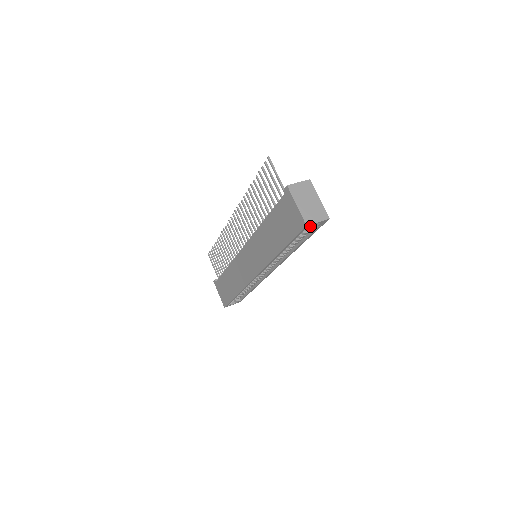
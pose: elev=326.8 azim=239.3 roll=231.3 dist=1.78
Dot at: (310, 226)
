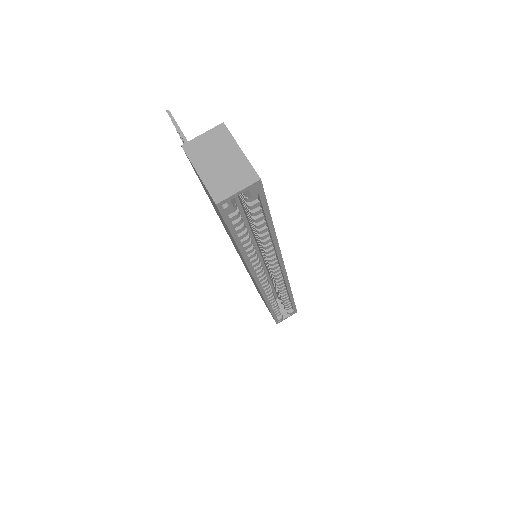
Dot at: (230, 202)
